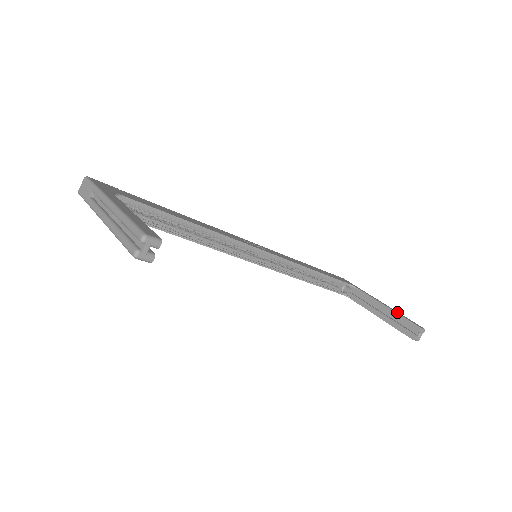
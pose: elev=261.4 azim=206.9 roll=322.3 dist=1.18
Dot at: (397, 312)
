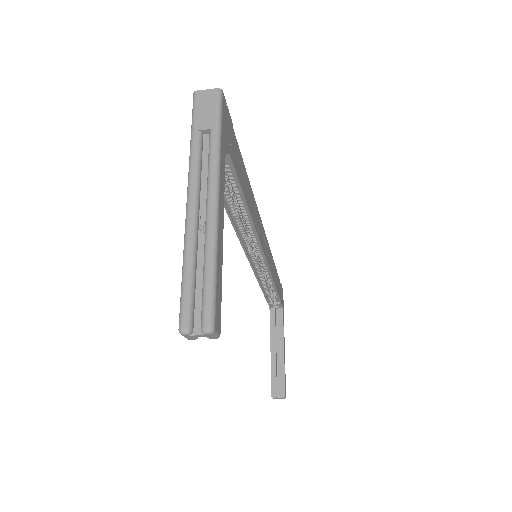
Dot at: occluded
